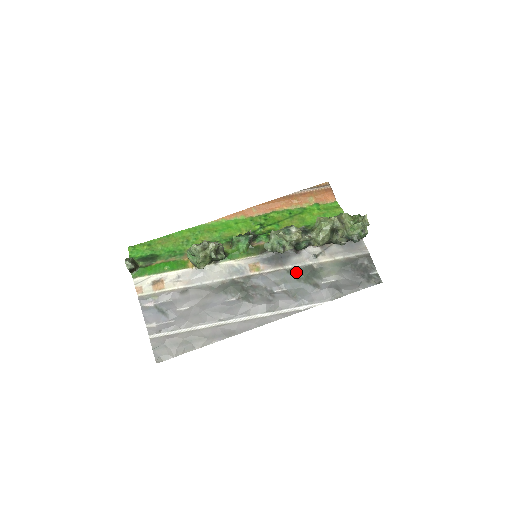
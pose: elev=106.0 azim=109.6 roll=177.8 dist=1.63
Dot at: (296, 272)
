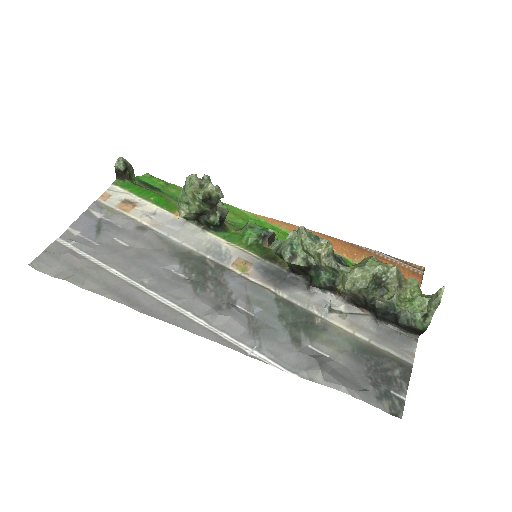
Dot at: (286, 307)
